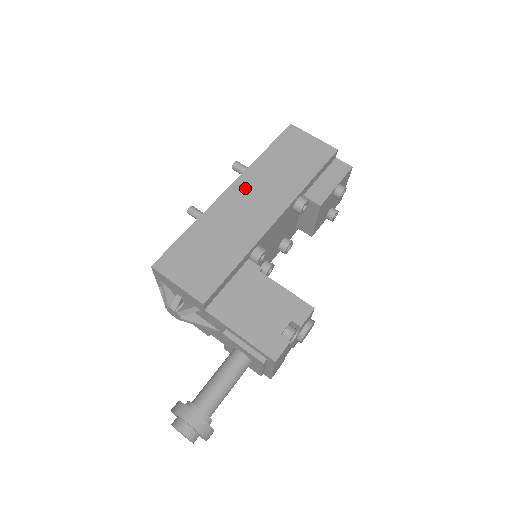
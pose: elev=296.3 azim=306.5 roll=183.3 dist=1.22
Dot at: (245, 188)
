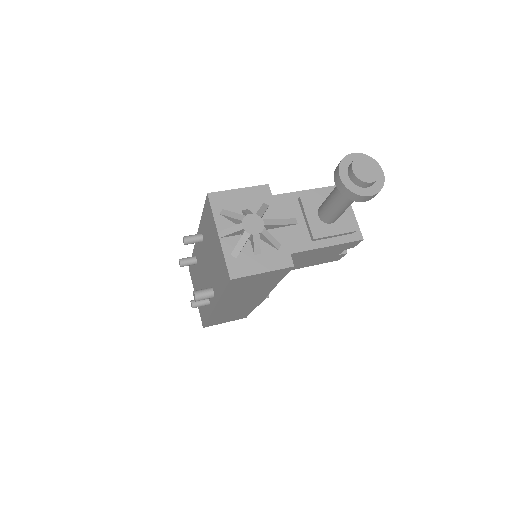
Dot at: occluded
